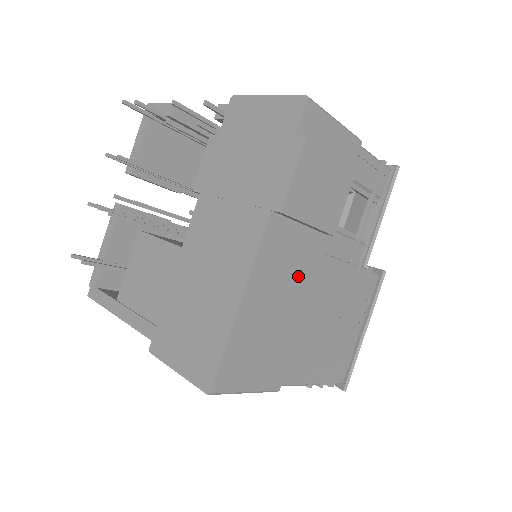
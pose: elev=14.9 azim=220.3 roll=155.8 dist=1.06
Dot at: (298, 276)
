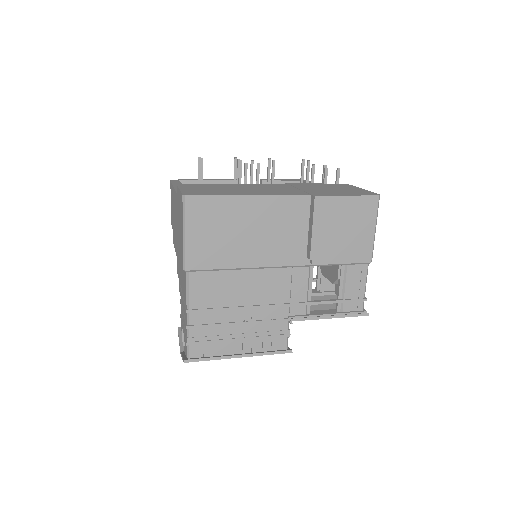
Dot at: (274, 244)
